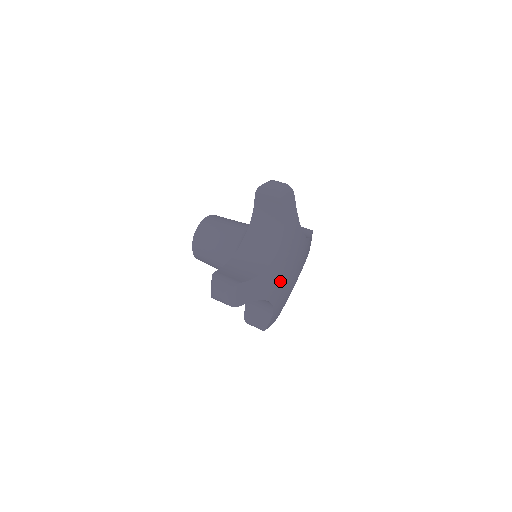
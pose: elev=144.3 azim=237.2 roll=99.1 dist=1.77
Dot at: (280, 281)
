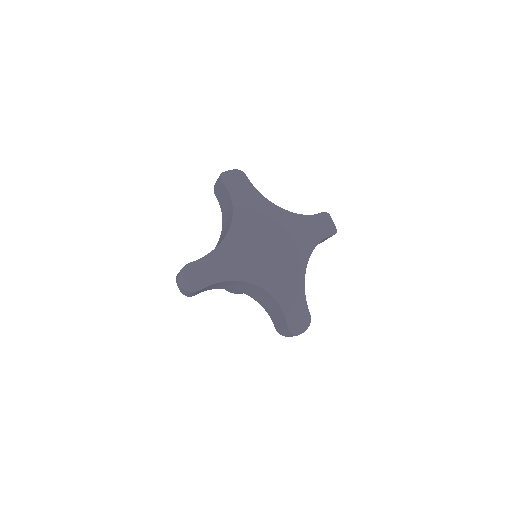
Dot at: (256, 258)
